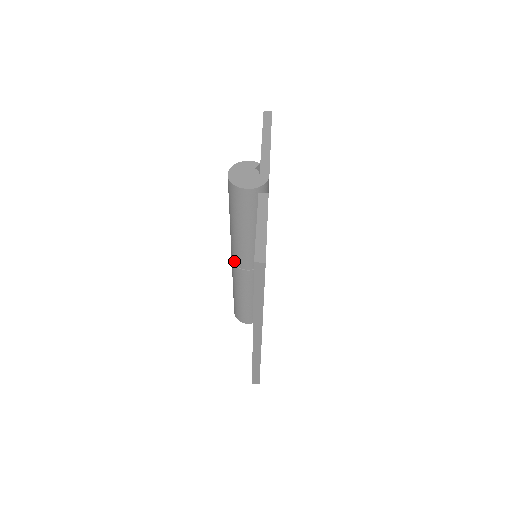
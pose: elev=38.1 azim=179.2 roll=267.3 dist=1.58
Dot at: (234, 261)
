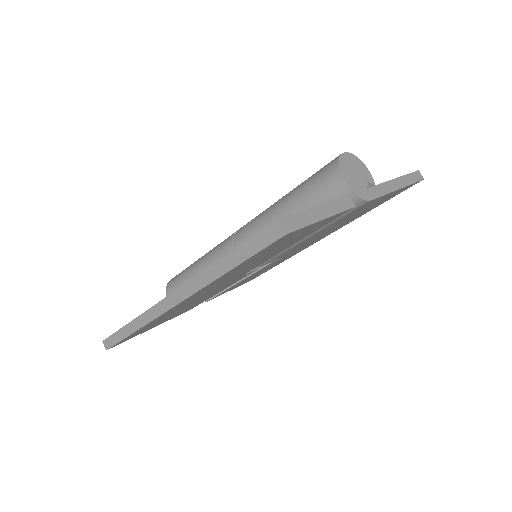
Dot at: (237, 233)
